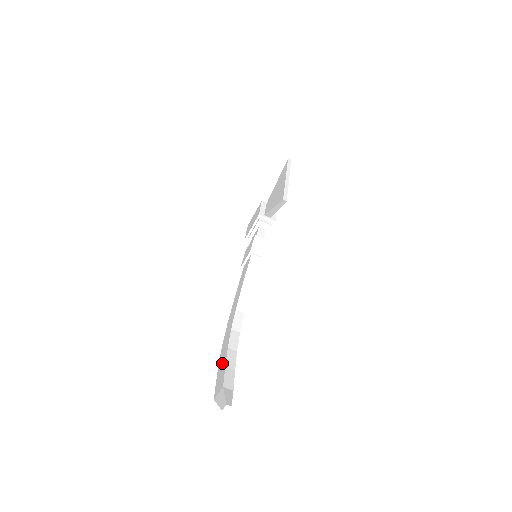
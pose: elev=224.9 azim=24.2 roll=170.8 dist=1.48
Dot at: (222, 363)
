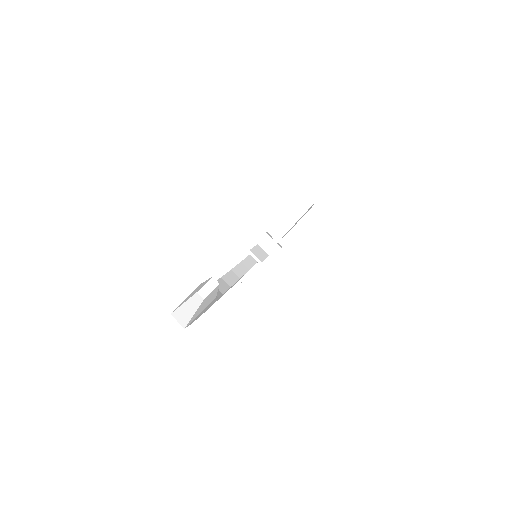
Dot at: occluded
